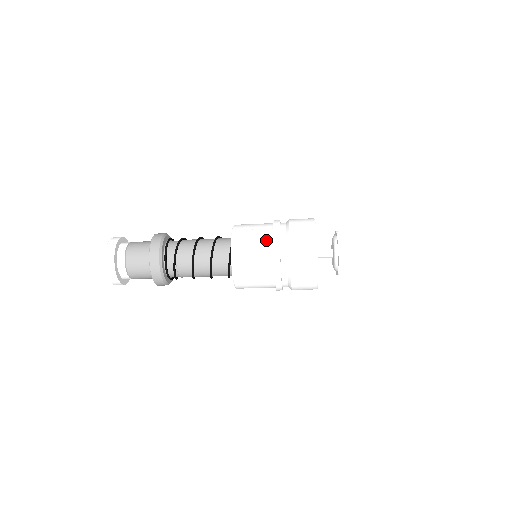
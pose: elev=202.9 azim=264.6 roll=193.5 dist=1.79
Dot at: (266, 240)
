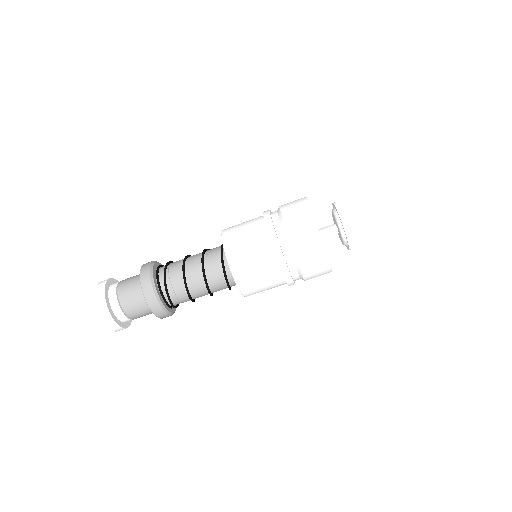
Dot at: occluded
